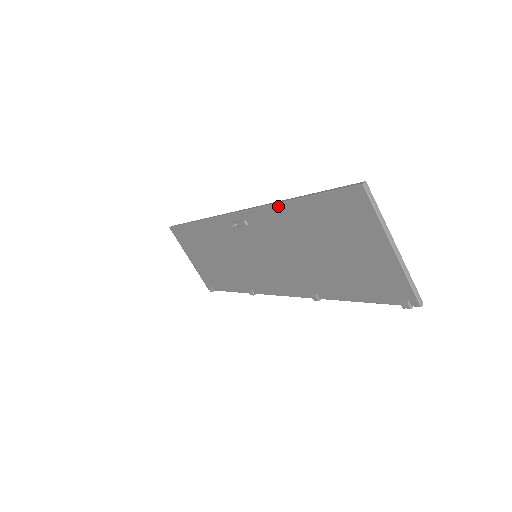
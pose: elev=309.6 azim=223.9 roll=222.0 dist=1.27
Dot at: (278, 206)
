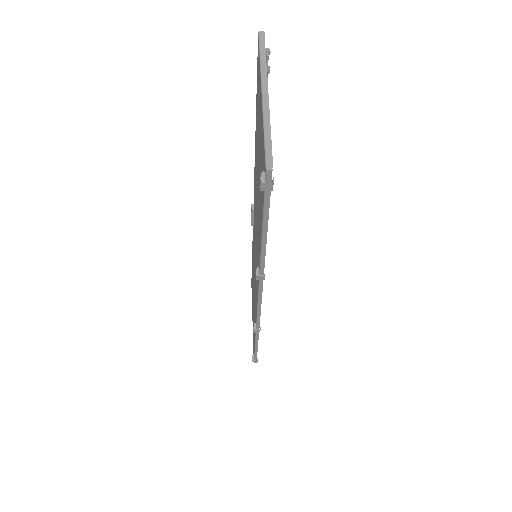
Dot at: occluded
